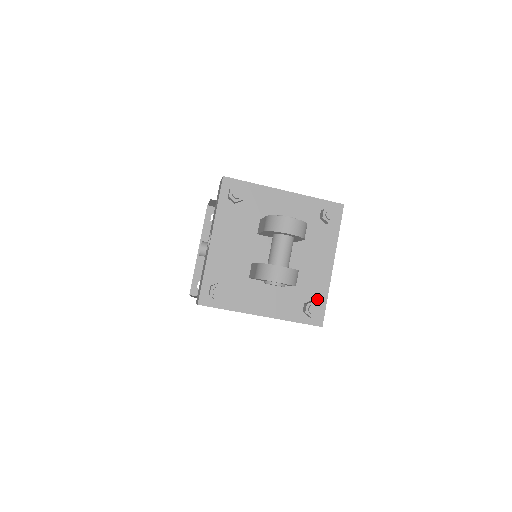
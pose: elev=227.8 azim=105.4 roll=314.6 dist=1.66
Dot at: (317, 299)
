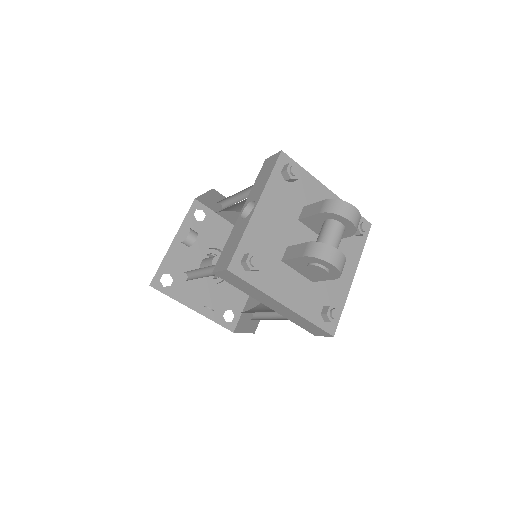
Dot at: occluded
